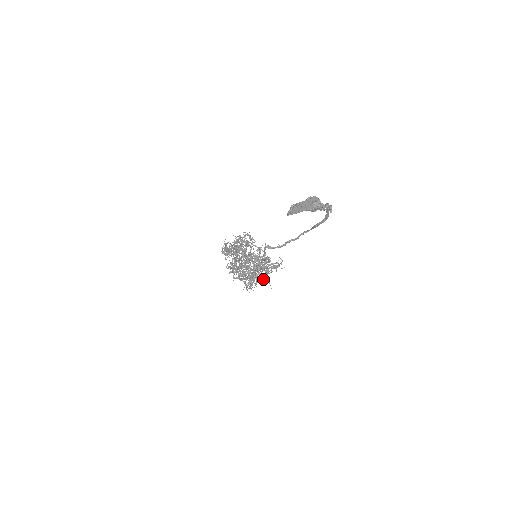
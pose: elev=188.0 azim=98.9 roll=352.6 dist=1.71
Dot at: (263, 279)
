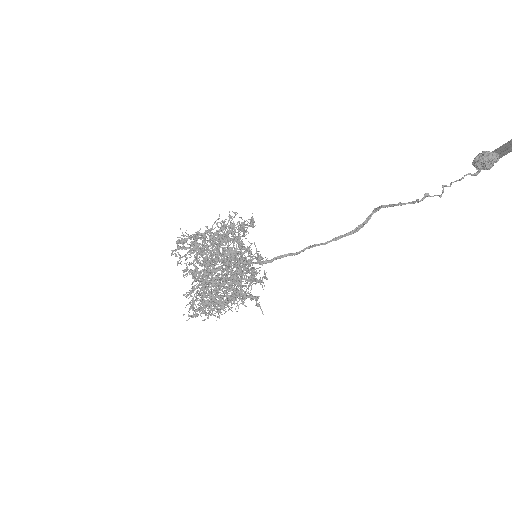
Dot at: (254, 296)
